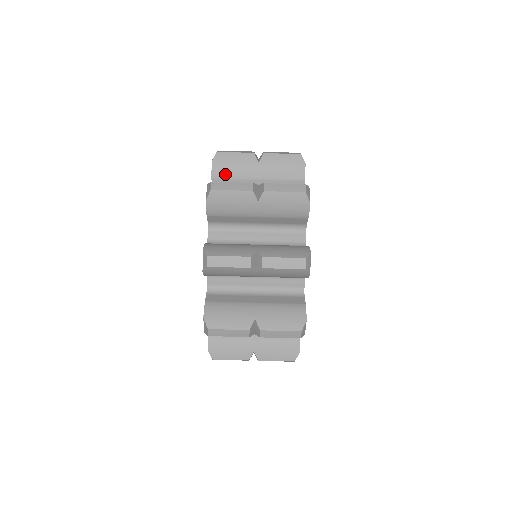
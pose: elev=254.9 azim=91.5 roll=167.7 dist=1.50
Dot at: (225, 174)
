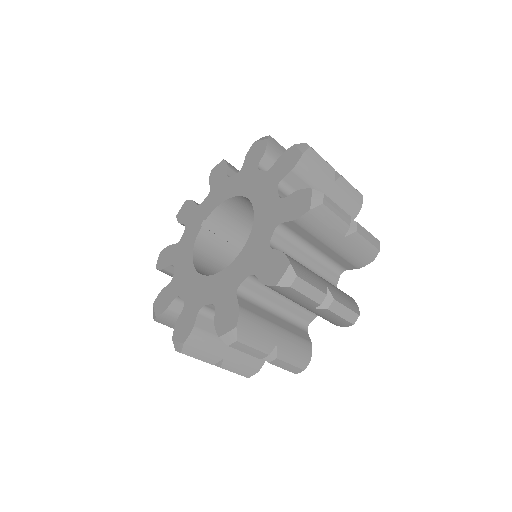
Dot at: (305, 174)
